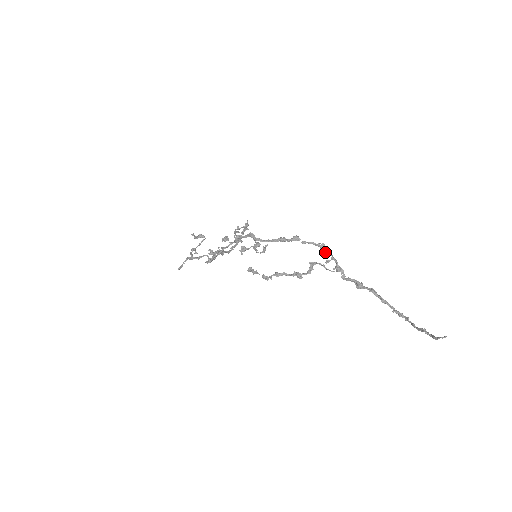
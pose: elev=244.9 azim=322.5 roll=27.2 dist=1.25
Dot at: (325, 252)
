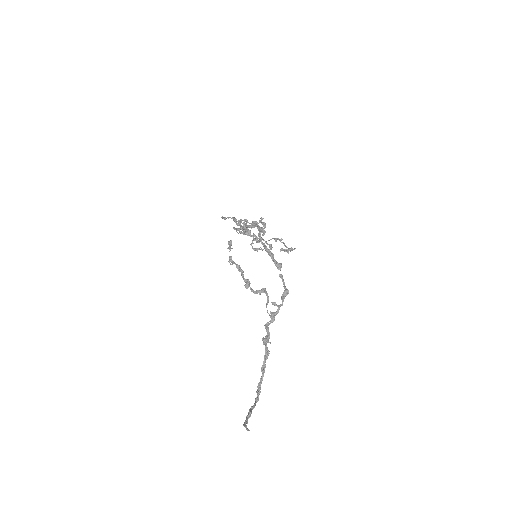
Dot at: (282, 298)
